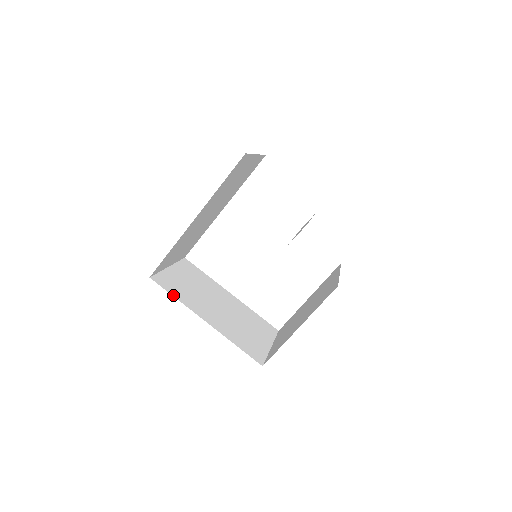
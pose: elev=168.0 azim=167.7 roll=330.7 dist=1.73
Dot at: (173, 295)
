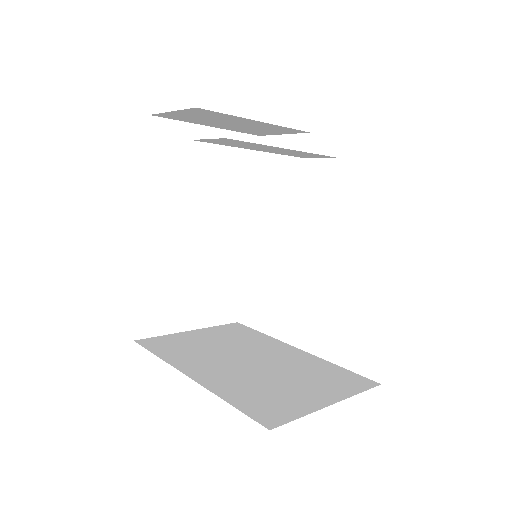
Dot at: (155, 353)
